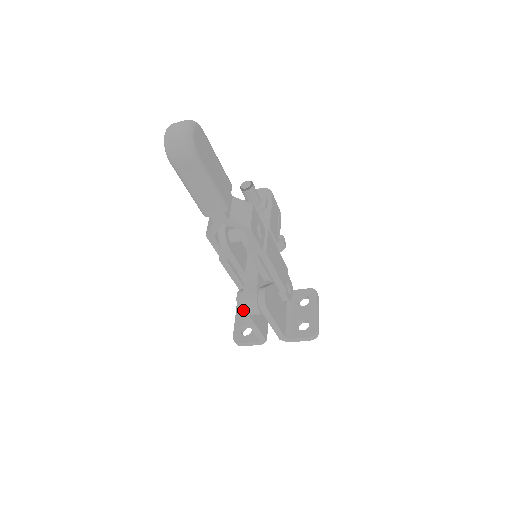
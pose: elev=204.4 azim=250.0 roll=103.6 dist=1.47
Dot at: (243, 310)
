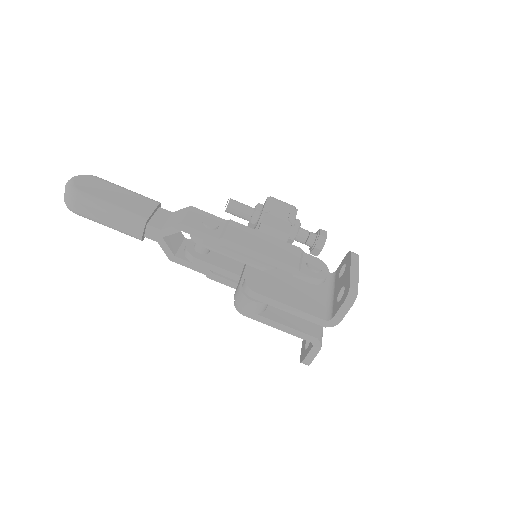
Dot at: (243, 310)
